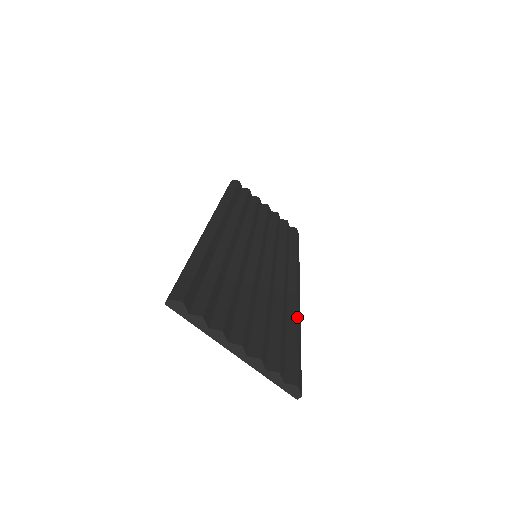
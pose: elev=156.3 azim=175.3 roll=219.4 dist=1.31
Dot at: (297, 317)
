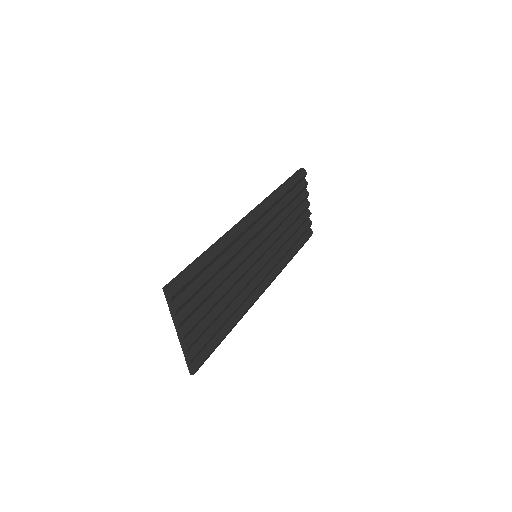
Dot at: occluded
